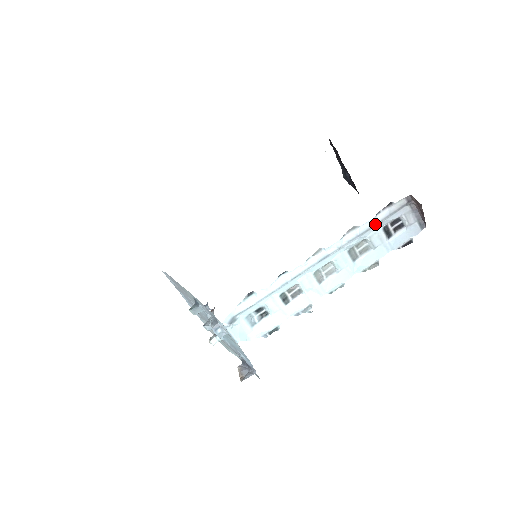
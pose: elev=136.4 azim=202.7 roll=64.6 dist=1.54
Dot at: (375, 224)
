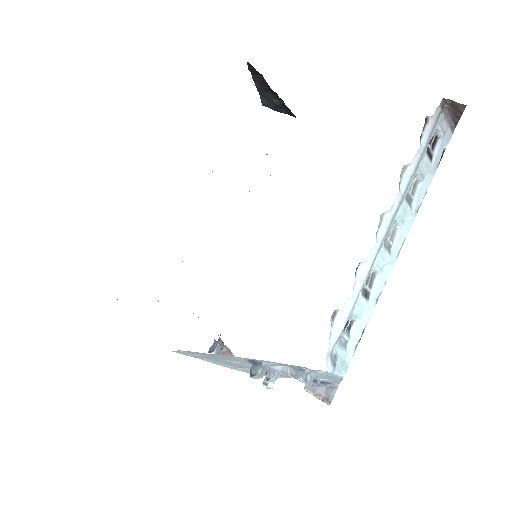
Dot at: (423, 152)
